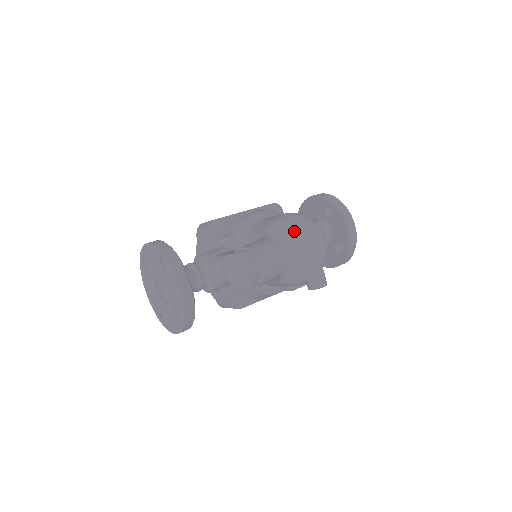
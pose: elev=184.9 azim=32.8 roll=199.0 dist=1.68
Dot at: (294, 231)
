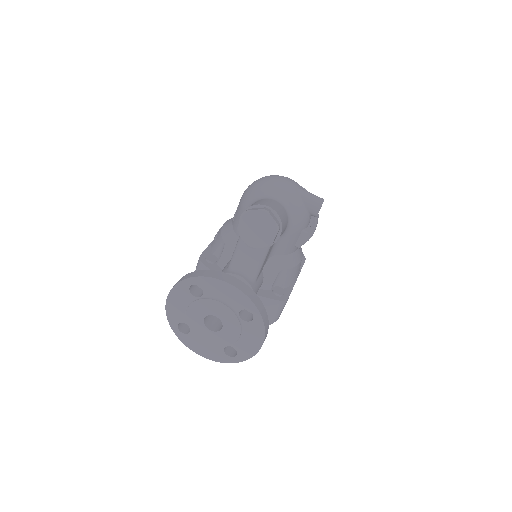
Dot at: (263, 184)
